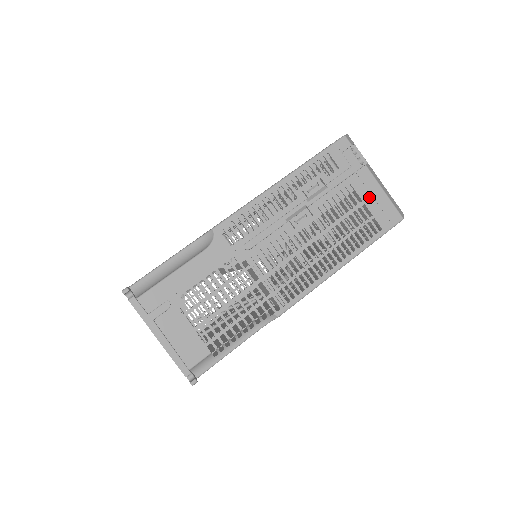
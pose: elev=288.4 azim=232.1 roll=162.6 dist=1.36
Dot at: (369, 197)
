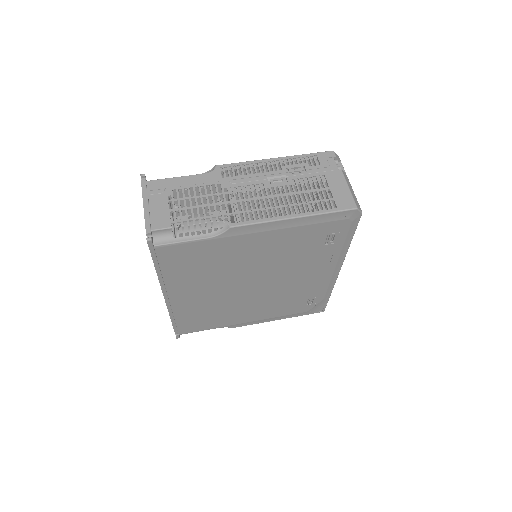
Dot at: (335, 187)
